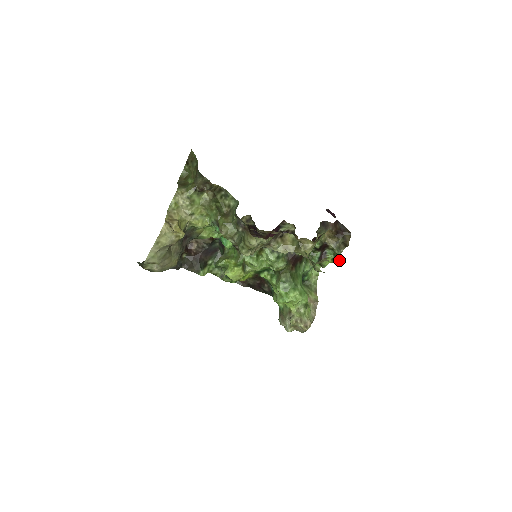
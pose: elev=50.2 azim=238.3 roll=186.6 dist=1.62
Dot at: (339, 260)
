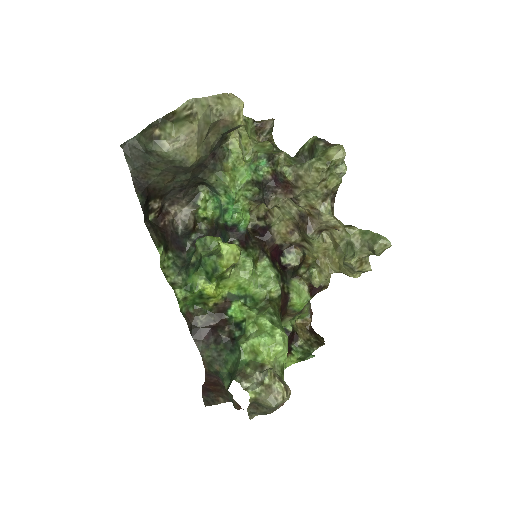
Dot at: occluded
